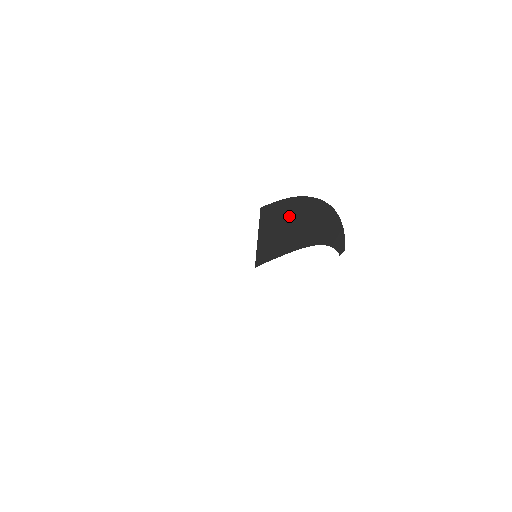
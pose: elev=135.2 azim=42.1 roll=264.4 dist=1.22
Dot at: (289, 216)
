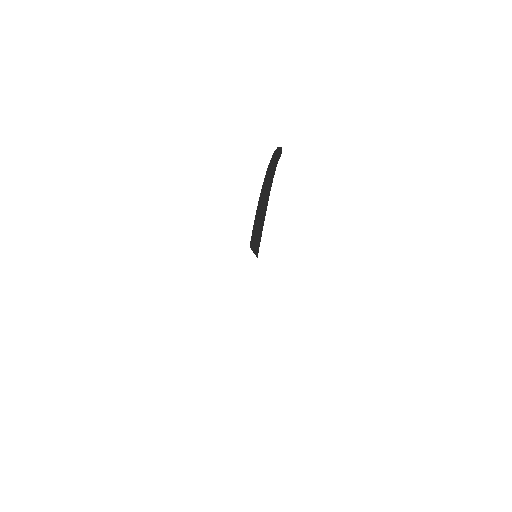
Dot at: (259, 214)
